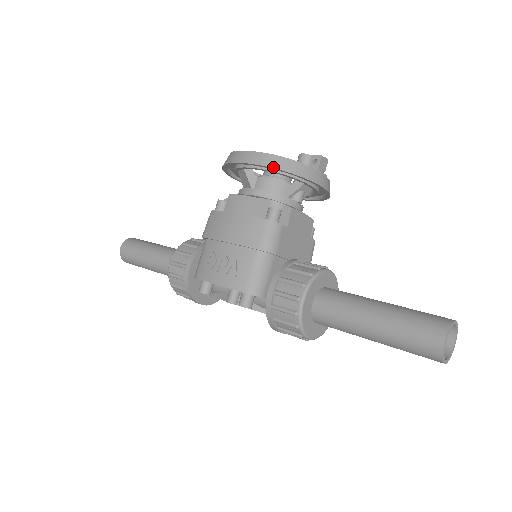
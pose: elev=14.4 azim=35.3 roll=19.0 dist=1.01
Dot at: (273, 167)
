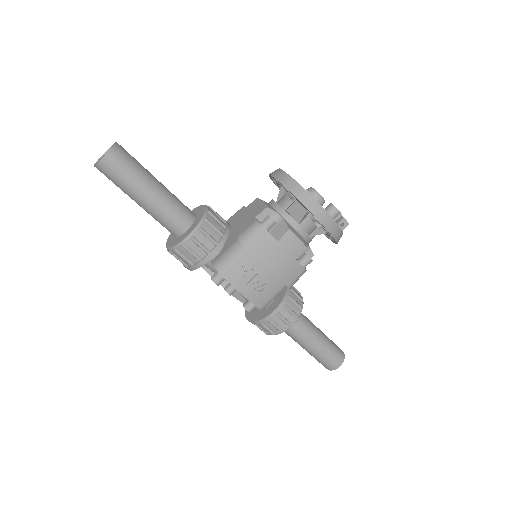
Dot at: (335, 238)
